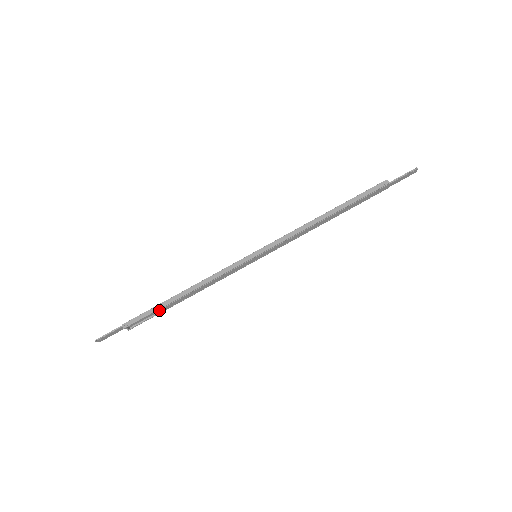
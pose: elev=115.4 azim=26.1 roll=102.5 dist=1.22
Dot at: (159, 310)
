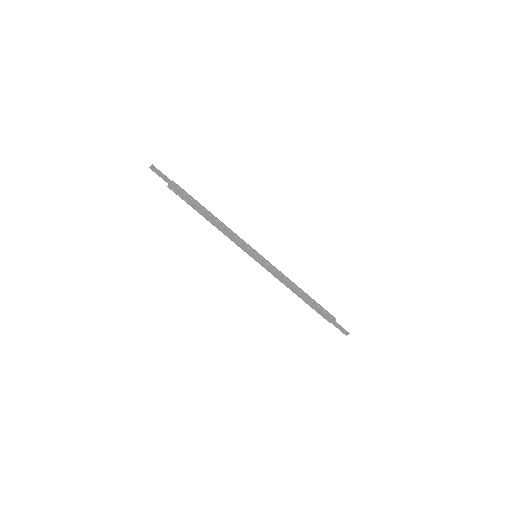
Dot at: (194, 203)
